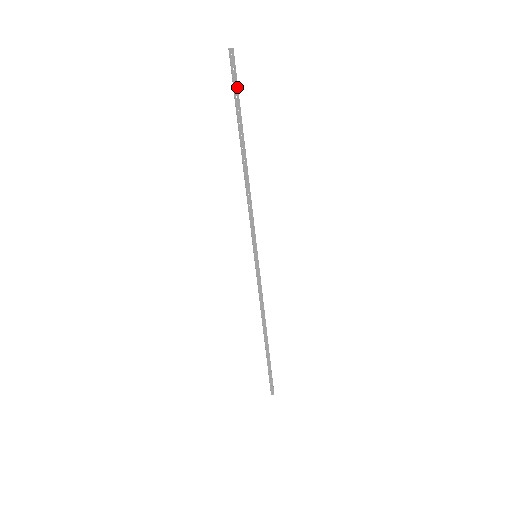
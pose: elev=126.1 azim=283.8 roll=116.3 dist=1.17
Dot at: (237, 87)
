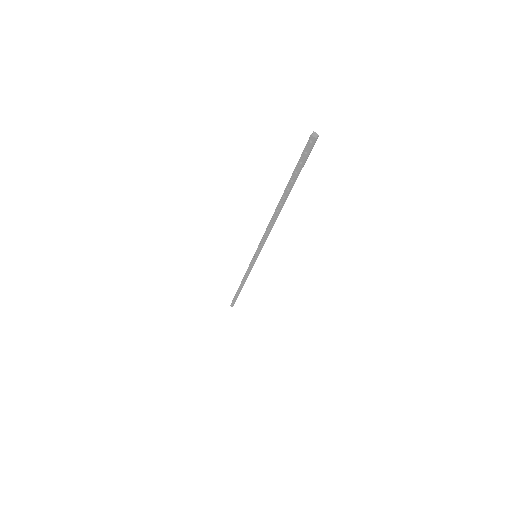
Dot at: (301, 166)
